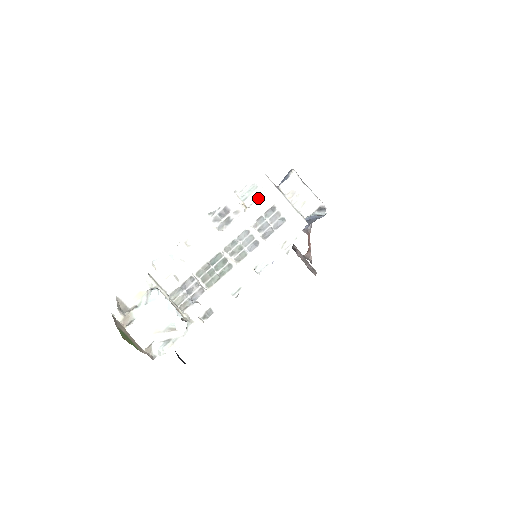
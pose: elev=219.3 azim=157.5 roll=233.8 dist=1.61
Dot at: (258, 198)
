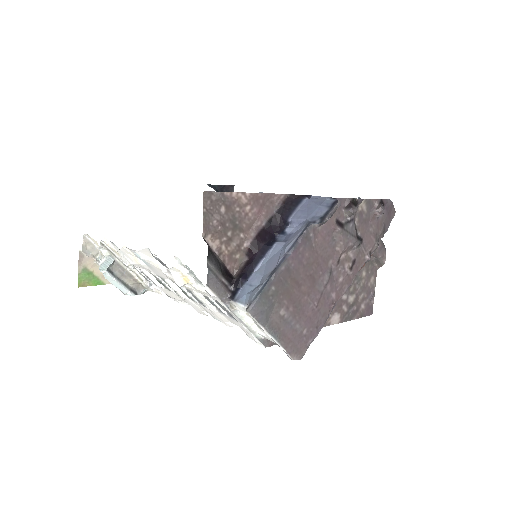
Dot at: occluded
